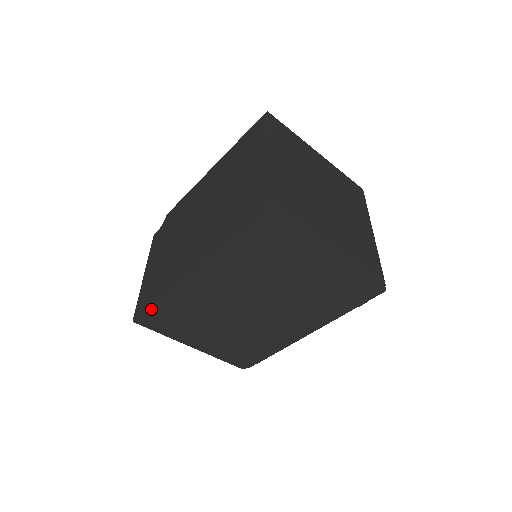
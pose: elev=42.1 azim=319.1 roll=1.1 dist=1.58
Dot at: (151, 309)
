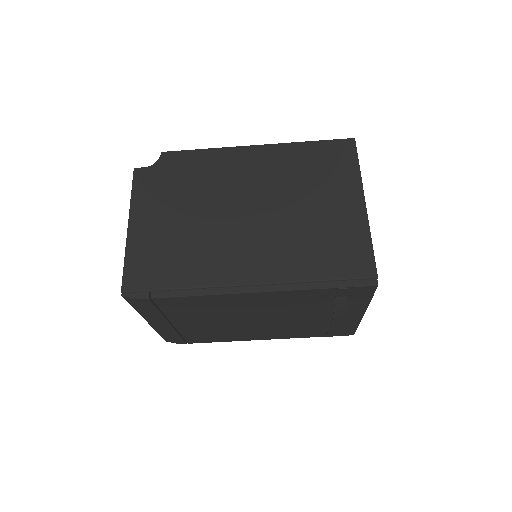
Dot at: (165, 297)
